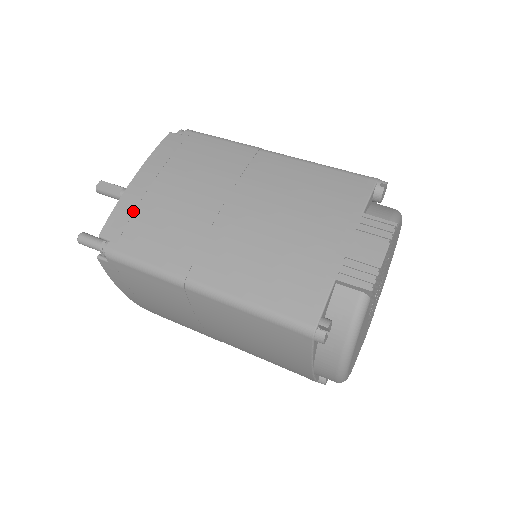
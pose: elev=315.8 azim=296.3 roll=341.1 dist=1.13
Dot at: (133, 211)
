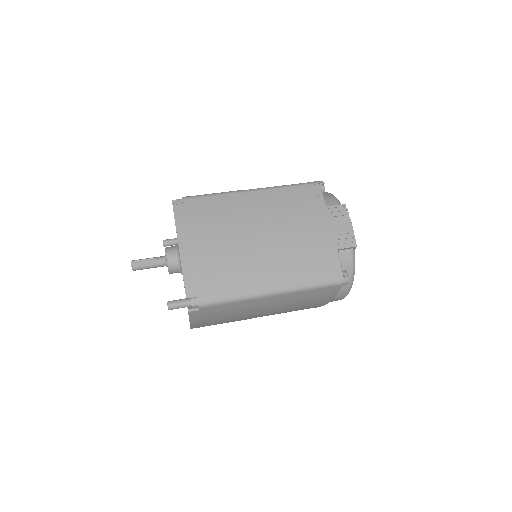
Dot at: (198, 271)
